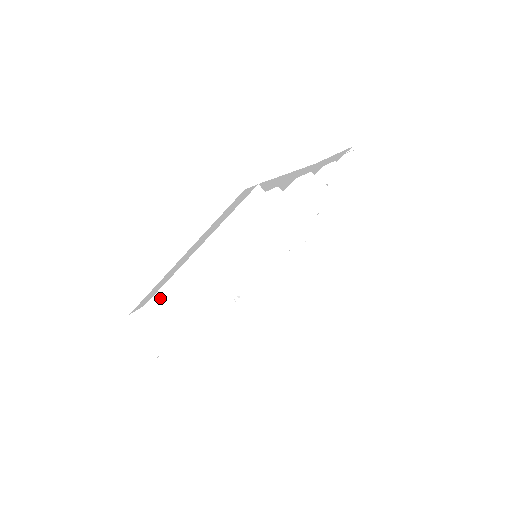
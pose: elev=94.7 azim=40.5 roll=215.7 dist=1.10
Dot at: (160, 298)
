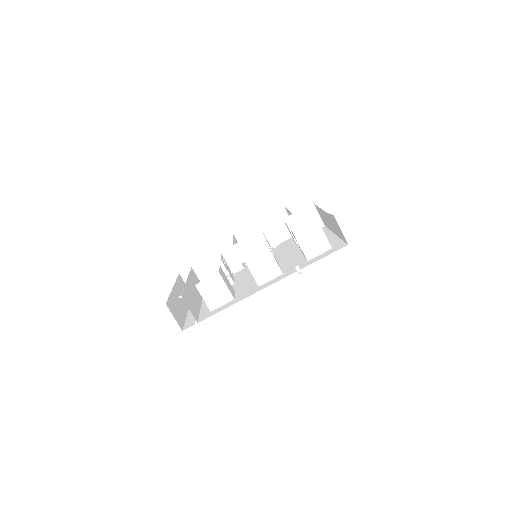
Dot at: occluded
